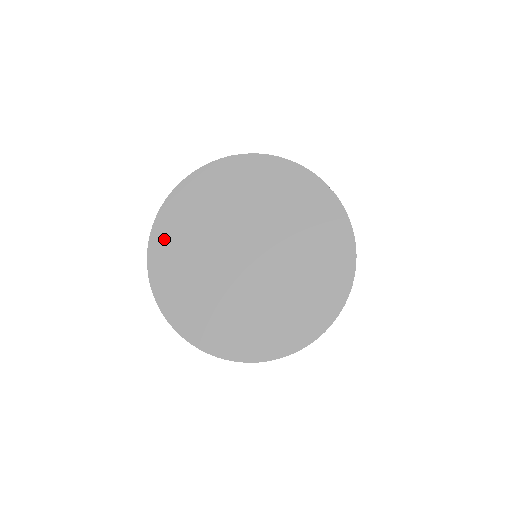
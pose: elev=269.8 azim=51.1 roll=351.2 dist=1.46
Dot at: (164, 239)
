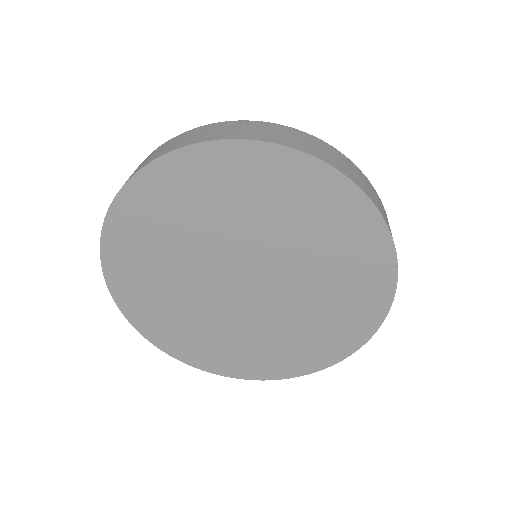
Dot at: (136, 211)
